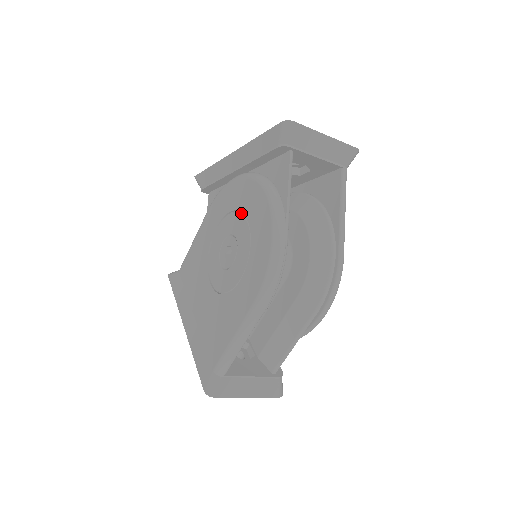
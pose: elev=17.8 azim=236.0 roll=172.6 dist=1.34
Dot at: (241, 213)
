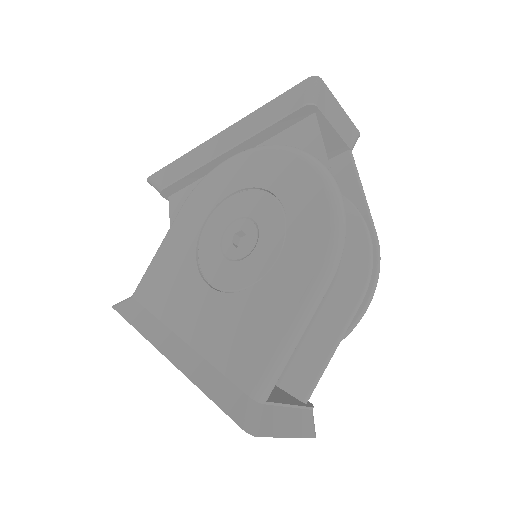
Dot at: (253, 189)
